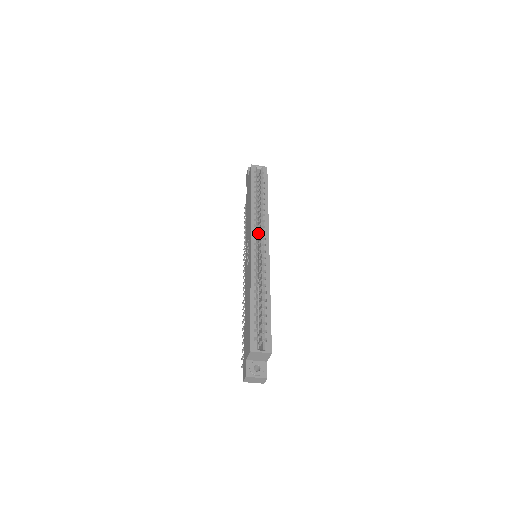
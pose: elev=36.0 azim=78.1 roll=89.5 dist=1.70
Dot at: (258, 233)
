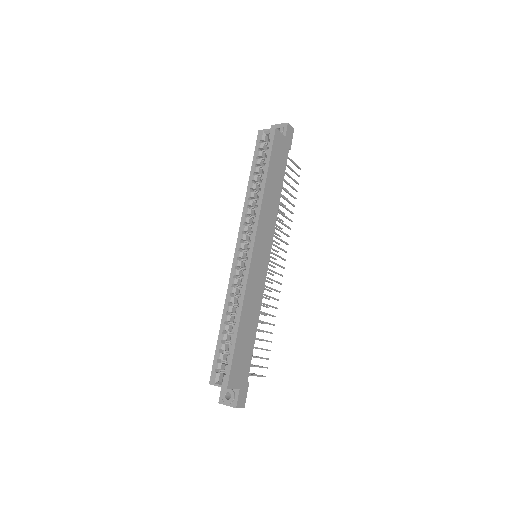
Dot at: occluded
